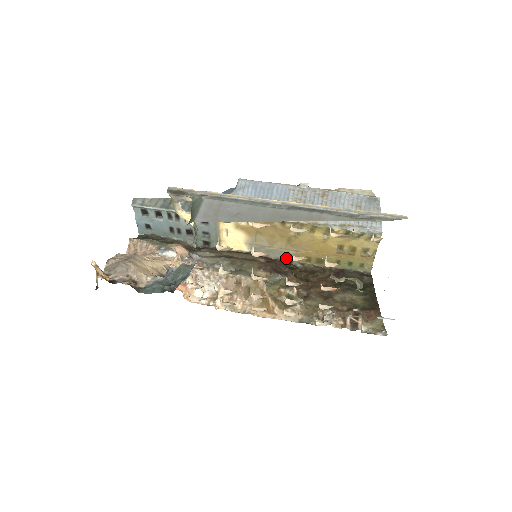
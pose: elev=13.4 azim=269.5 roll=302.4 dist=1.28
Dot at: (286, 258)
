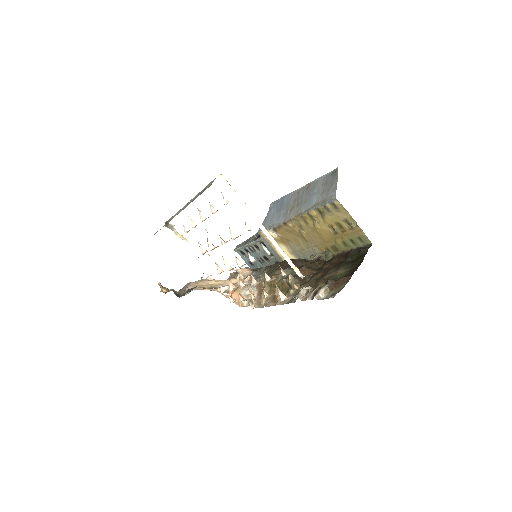
Dot at: occluded
